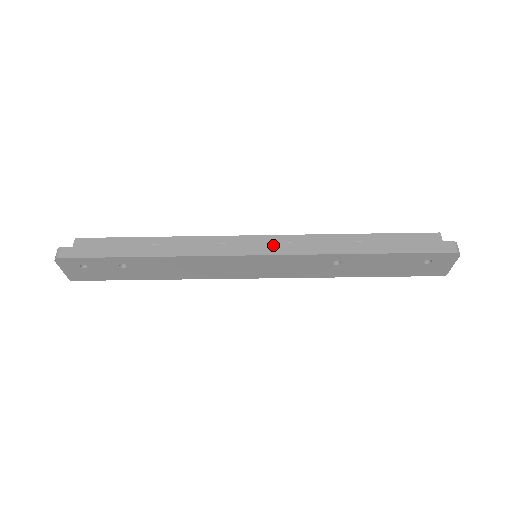
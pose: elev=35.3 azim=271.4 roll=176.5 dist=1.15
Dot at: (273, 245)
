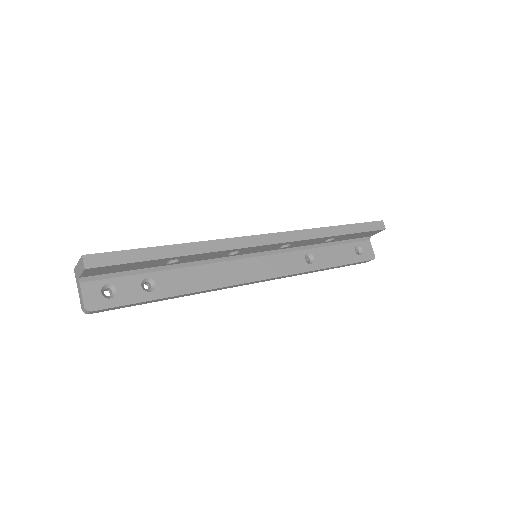
Dot at: occluded
